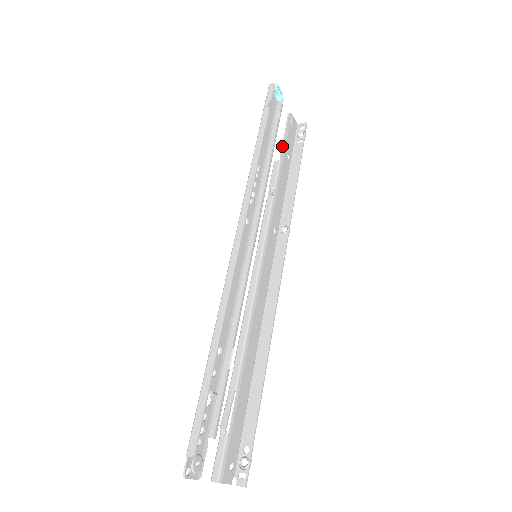
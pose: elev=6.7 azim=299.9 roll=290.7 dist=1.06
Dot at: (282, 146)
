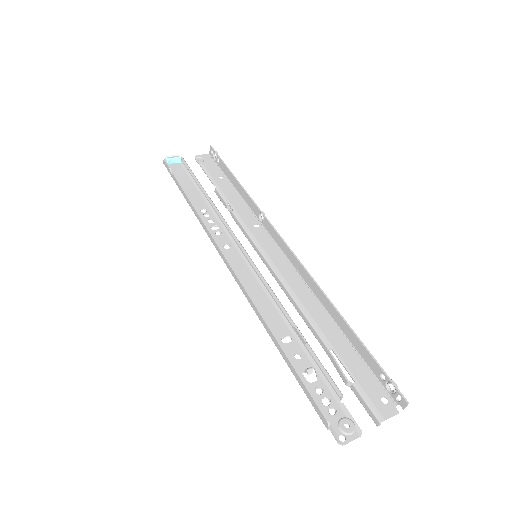
Dot at: (209, 179)
